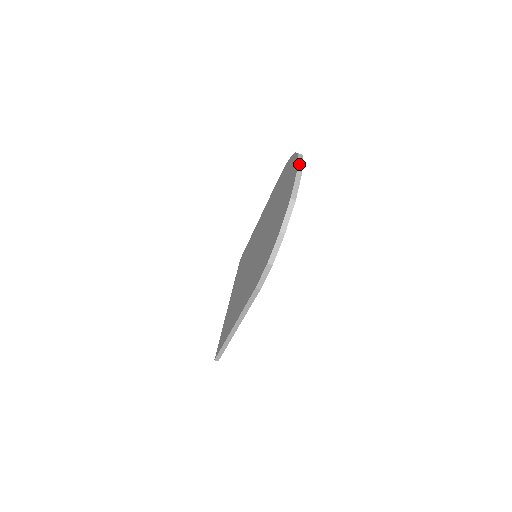
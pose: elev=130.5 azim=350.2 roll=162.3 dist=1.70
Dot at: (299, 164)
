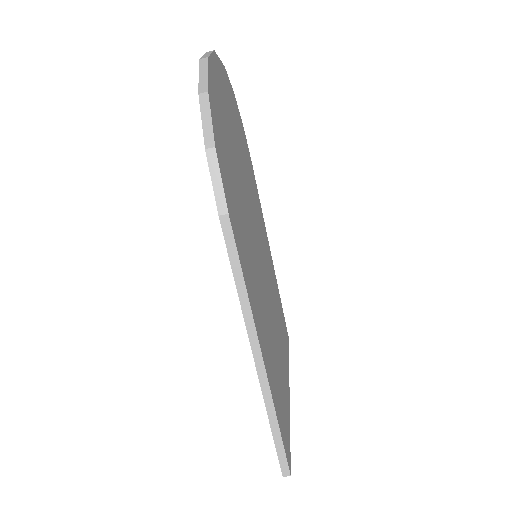
Dot at: occluded
